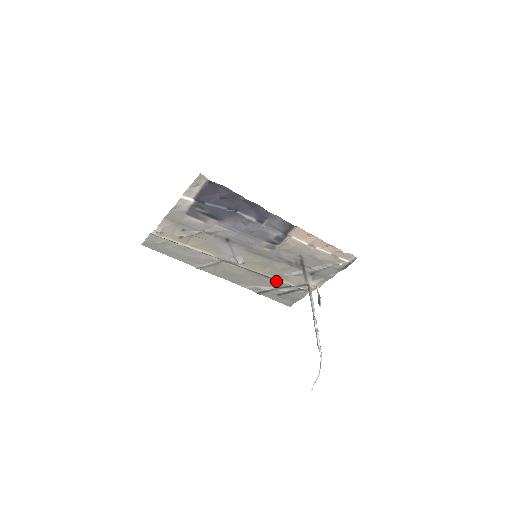
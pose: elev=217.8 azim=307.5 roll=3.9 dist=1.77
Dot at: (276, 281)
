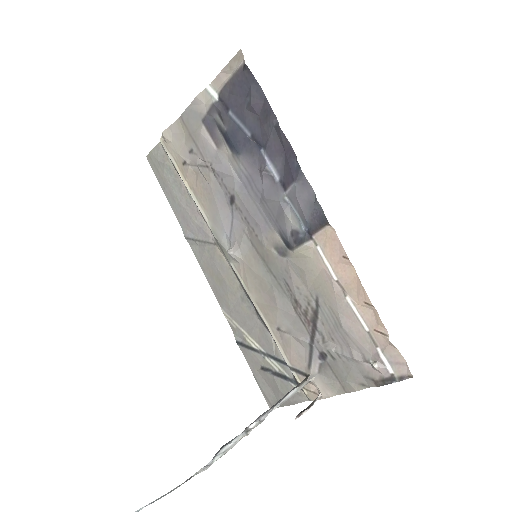
Dot at: (269, 336)
